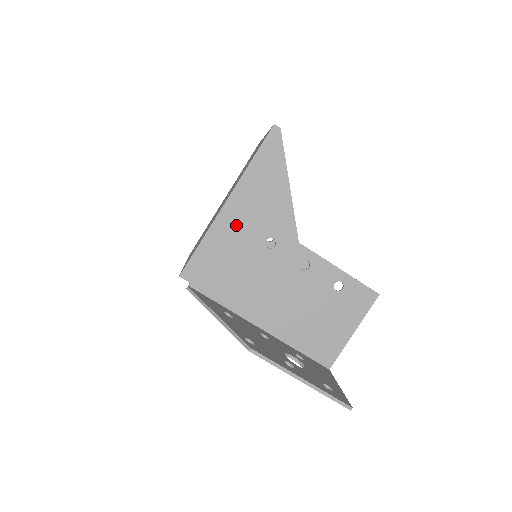
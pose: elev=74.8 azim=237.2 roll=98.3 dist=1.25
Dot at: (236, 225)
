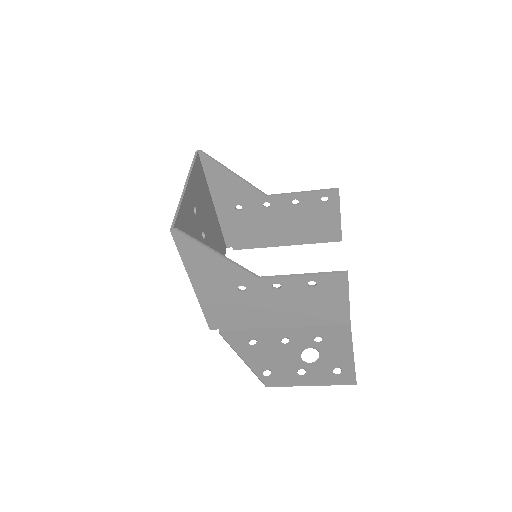
Dot at: (211, 292)
